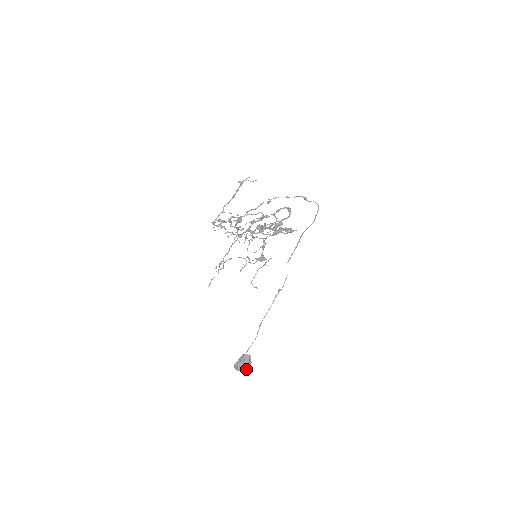
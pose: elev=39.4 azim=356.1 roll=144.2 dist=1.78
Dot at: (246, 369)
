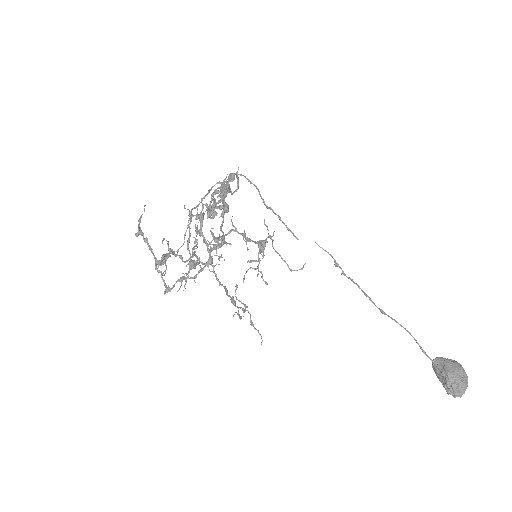
Dot at: (465, 375)
